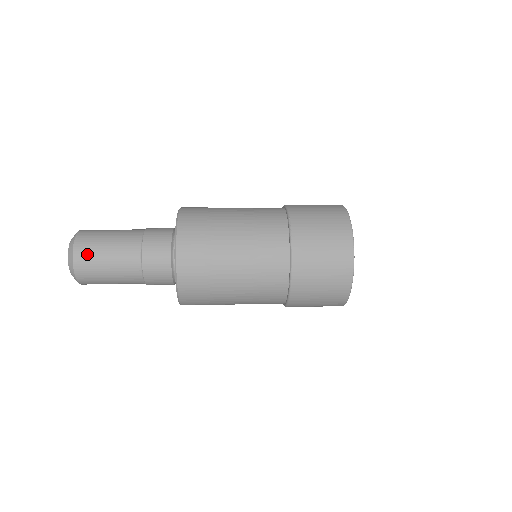
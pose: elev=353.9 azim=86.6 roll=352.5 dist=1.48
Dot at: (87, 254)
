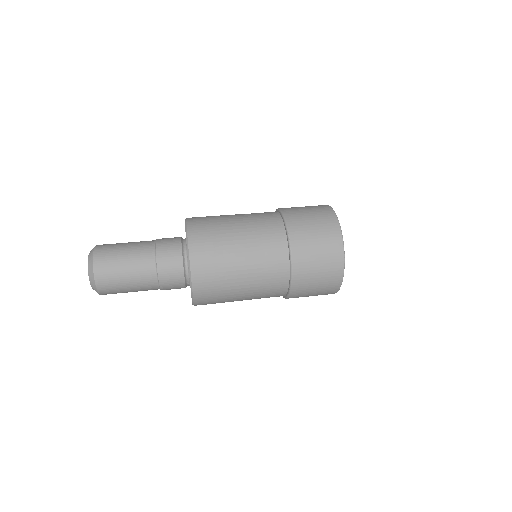
Dot at: (107, 274)
